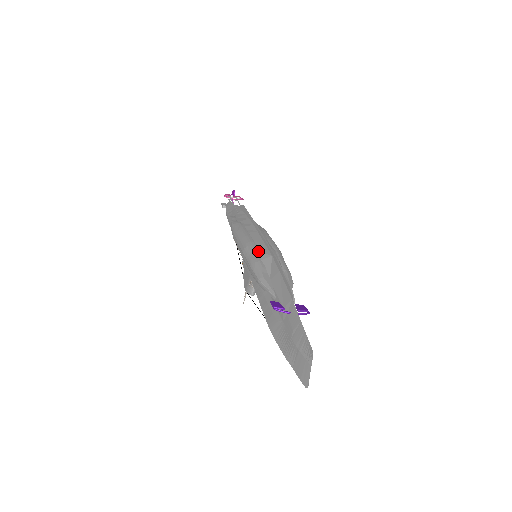
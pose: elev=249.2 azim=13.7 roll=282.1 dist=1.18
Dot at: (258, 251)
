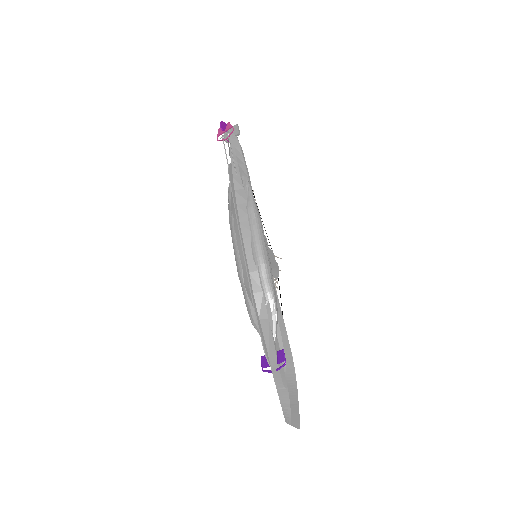
Dot at: (244, 284)
